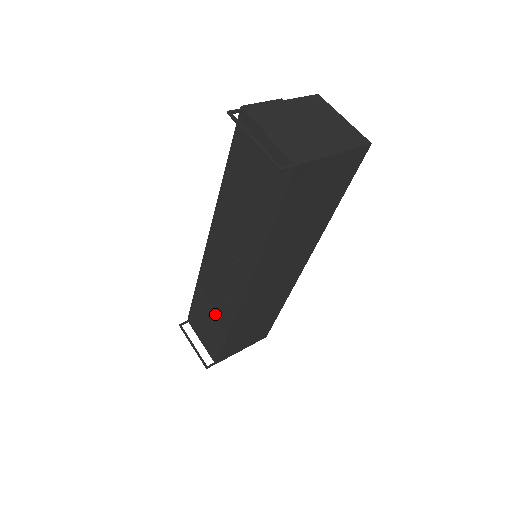
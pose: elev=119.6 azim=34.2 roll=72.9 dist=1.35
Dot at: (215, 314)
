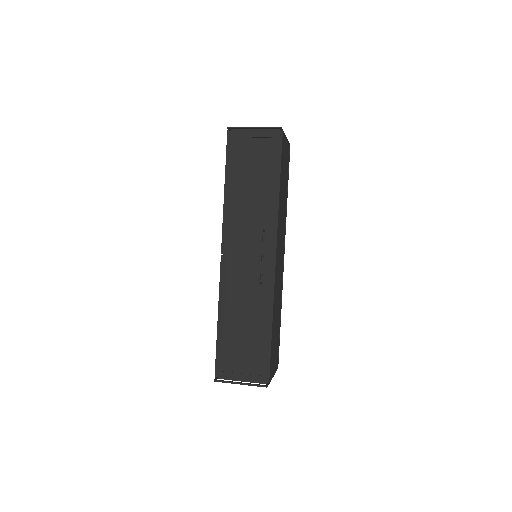
Dot at: (251, 320)
